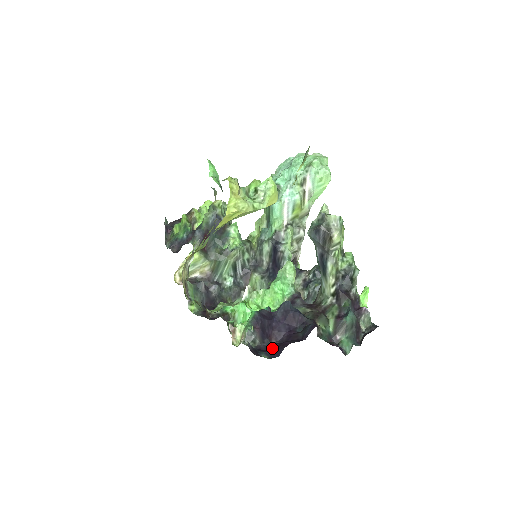
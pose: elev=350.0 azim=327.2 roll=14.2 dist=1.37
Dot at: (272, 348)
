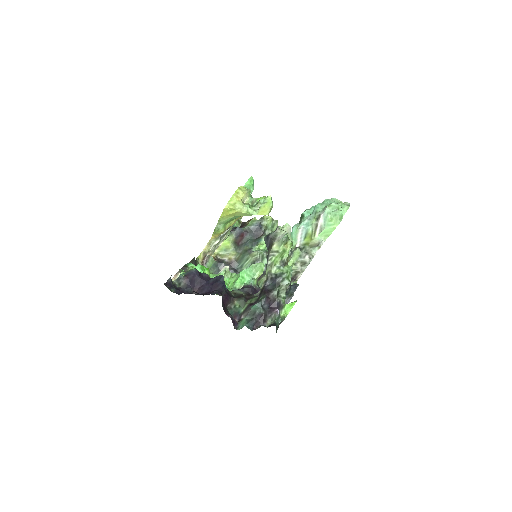
Dot at: (187, 293)
